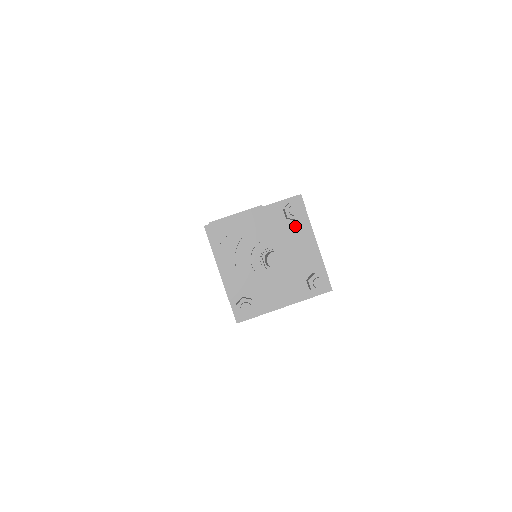
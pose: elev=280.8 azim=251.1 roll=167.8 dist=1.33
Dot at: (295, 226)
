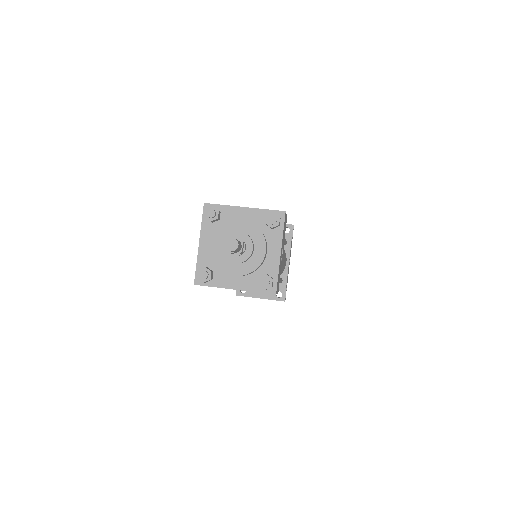
Dot at: (270, 233)
